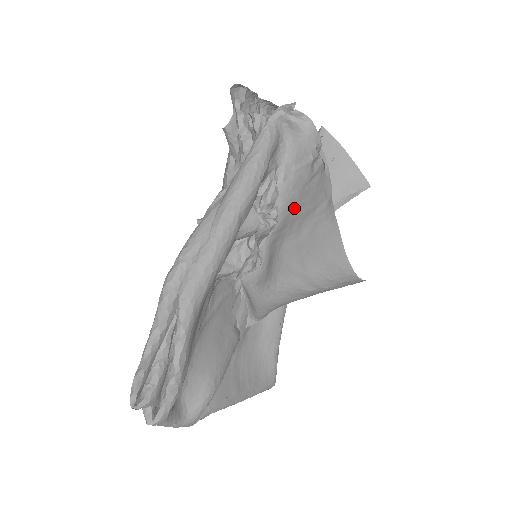
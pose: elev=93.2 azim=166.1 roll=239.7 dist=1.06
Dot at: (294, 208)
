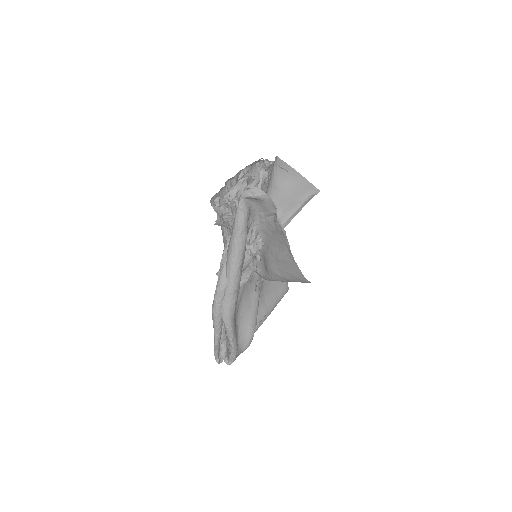
Dot at: (271, 241)
